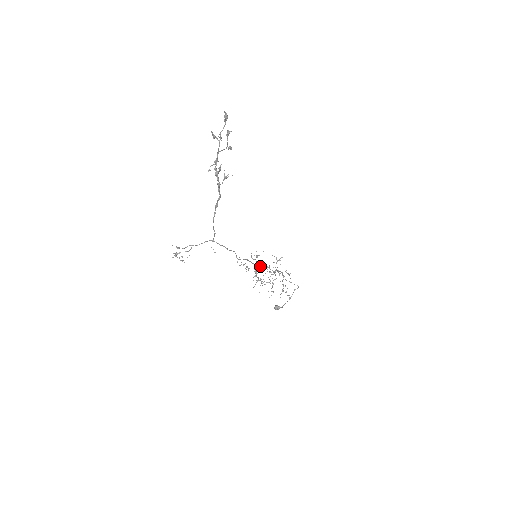
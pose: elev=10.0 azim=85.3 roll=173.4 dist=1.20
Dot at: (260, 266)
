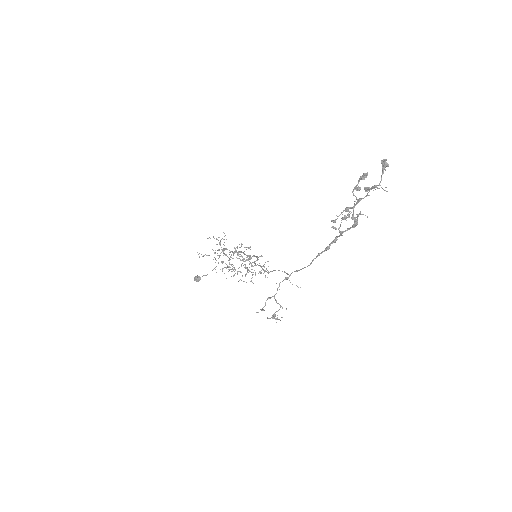
Dot at: (255, 261)
